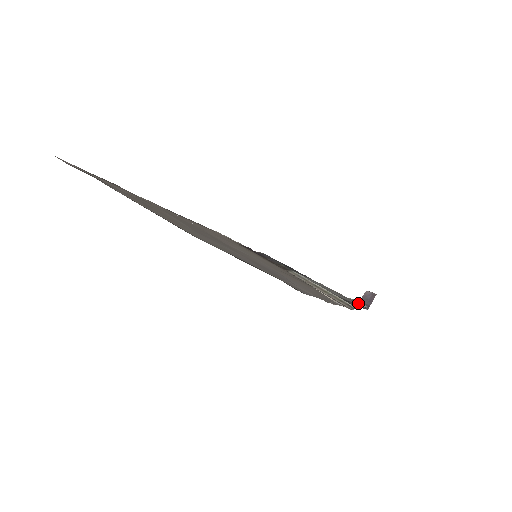
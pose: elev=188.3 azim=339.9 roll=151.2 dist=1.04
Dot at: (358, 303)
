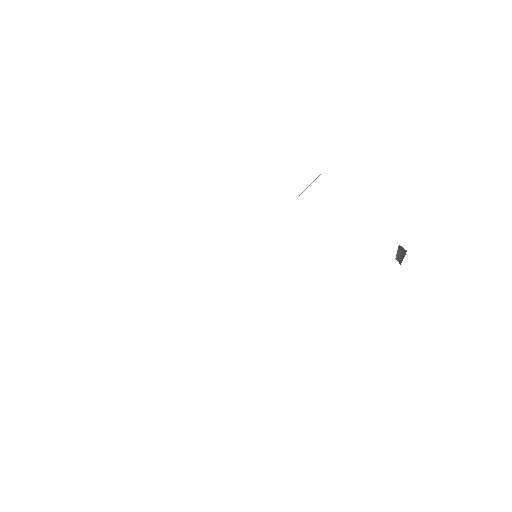
Dot at: (400, 264)
